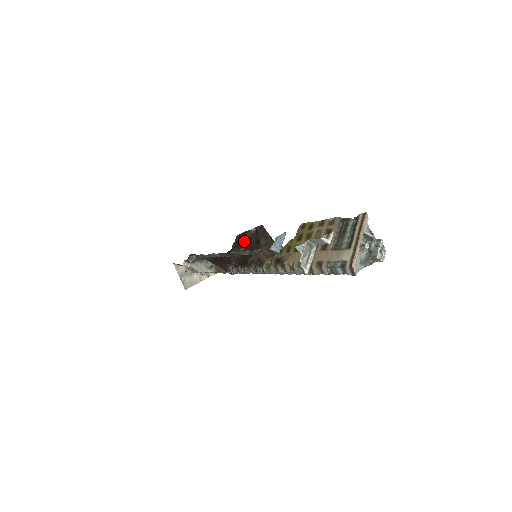
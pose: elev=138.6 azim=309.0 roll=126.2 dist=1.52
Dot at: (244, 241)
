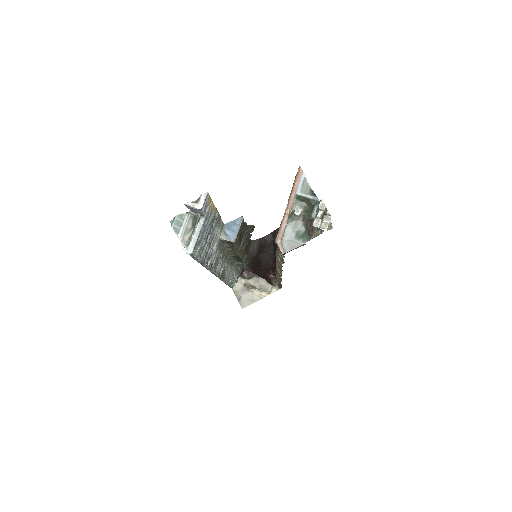
Dot at: (273, 244)
